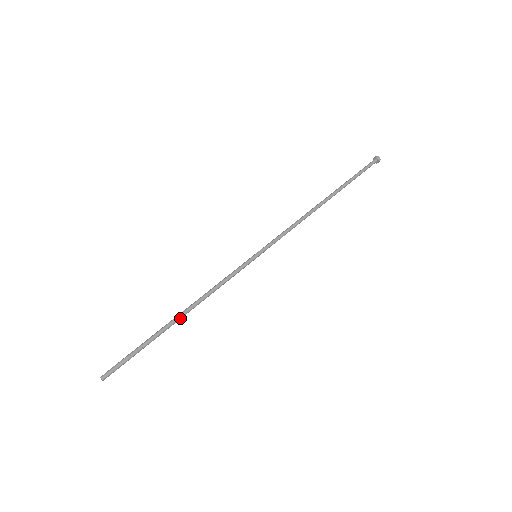
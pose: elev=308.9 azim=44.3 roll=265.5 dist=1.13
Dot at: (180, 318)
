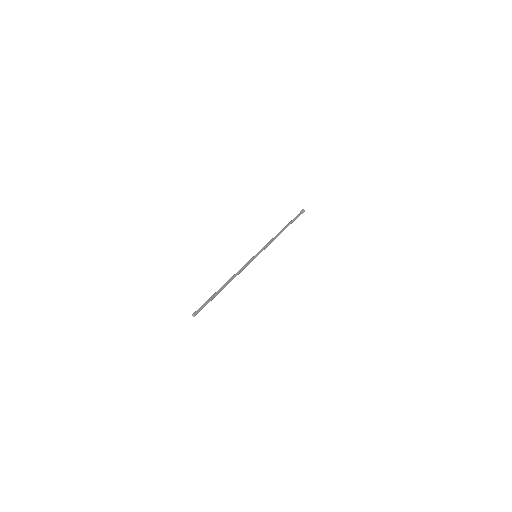
Dot at: (226, 285)
